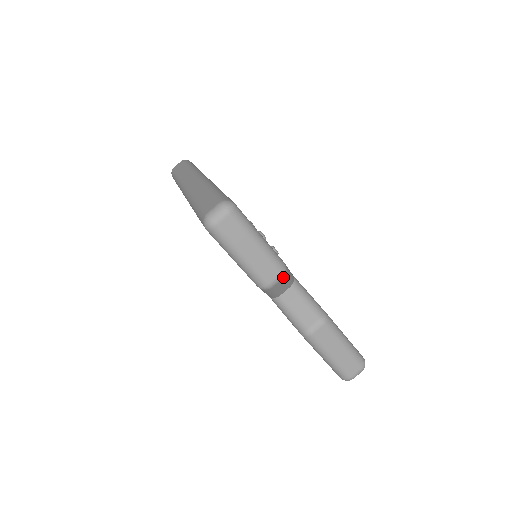
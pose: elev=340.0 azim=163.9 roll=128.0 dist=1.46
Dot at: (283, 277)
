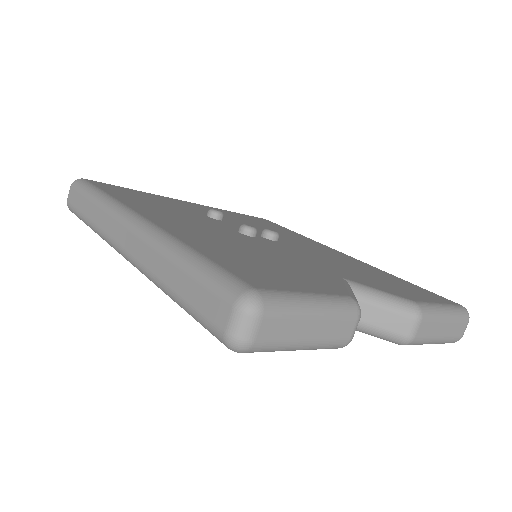
Dot at: (360, 317)
